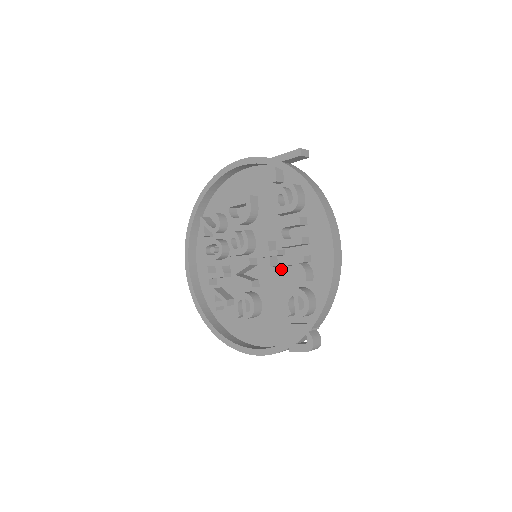
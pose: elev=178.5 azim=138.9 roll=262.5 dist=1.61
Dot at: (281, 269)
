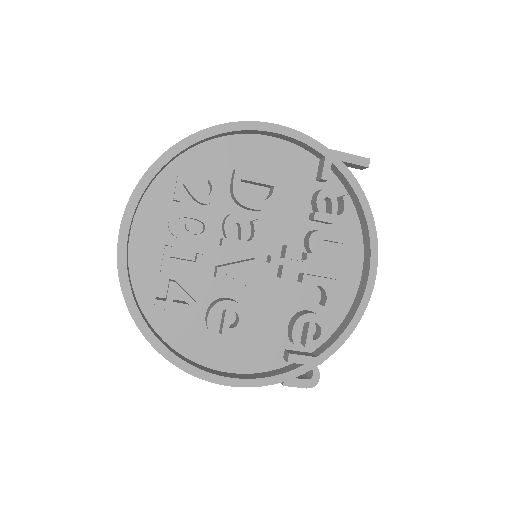
Dot at: (287, 282)
